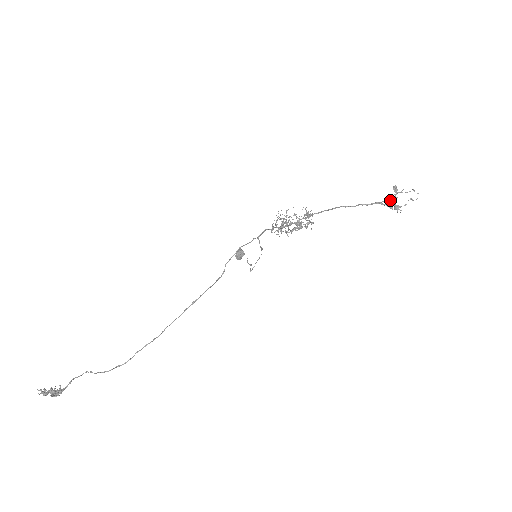
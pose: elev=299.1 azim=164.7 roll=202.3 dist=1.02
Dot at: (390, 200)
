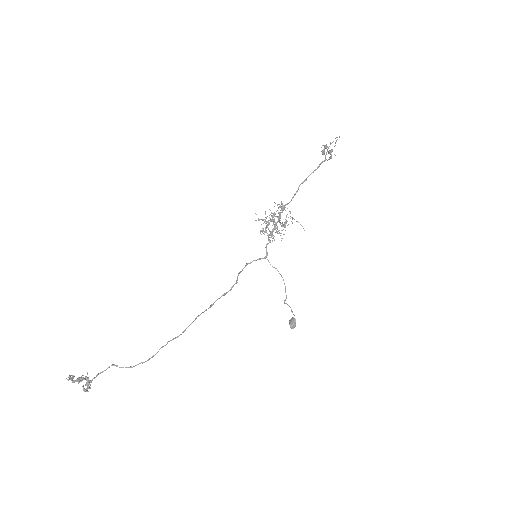
Dot at: (322, 151)
